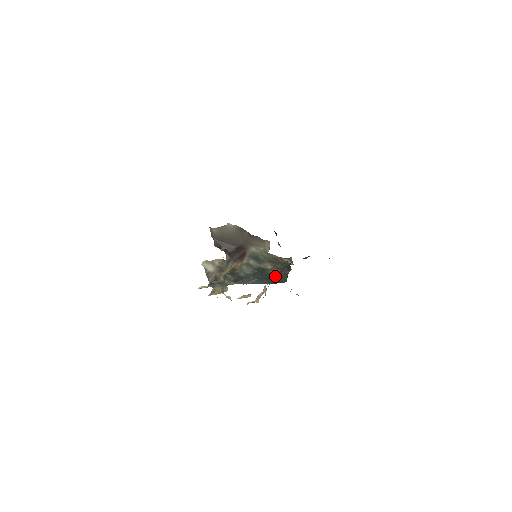
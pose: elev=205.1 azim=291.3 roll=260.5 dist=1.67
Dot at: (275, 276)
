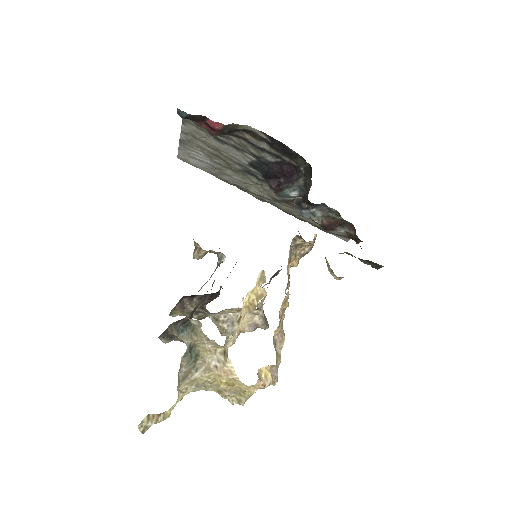
Dot at: occluded
